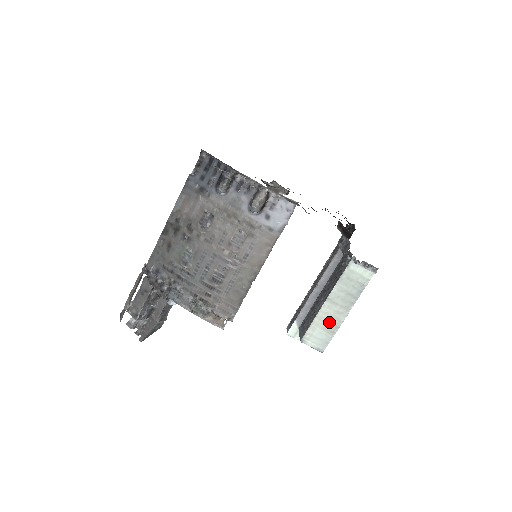
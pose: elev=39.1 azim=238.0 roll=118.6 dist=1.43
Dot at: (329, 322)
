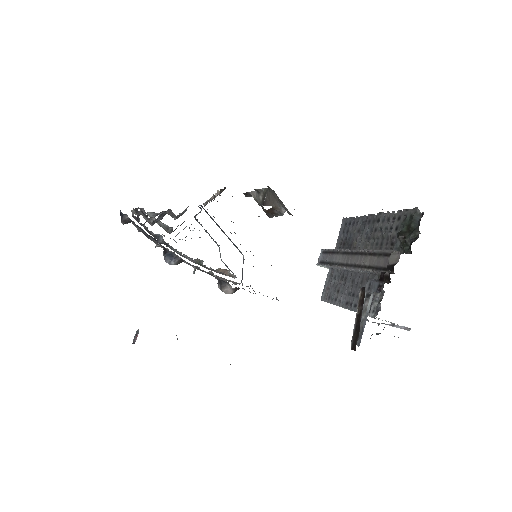
Dot at: occluded
